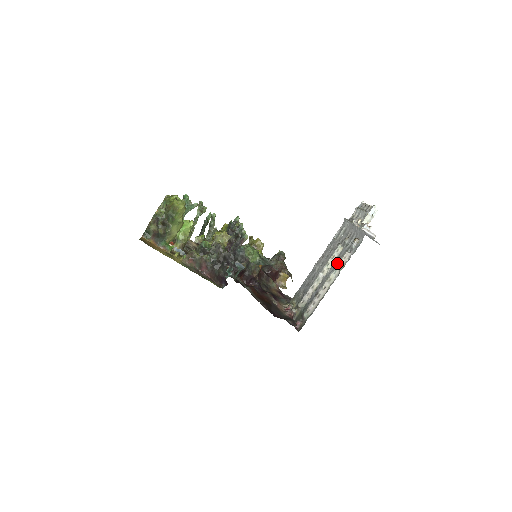
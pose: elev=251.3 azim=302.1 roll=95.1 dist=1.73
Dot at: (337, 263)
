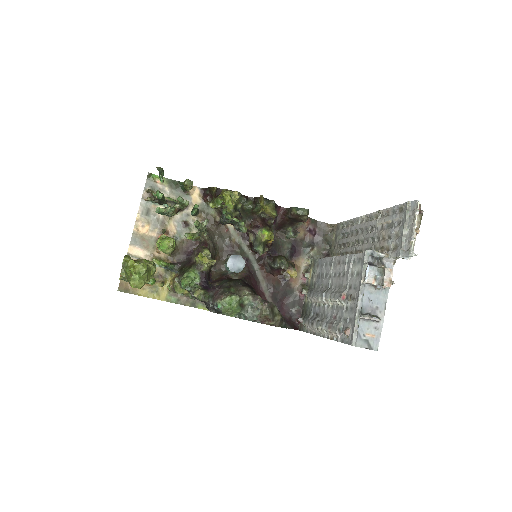
Dot at: (329, 327)
